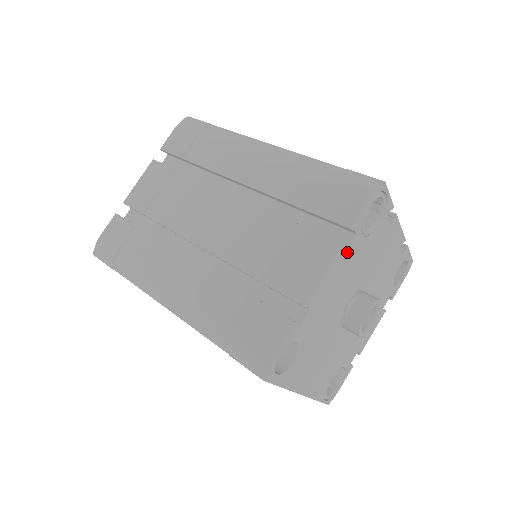
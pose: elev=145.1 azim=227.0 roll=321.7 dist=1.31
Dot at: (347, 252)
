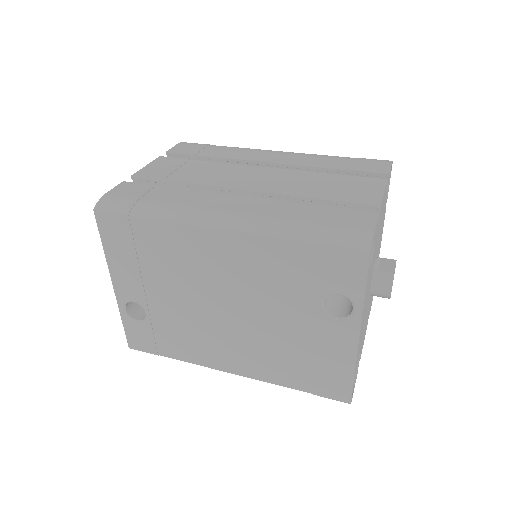
Dot at: (385, 195)
